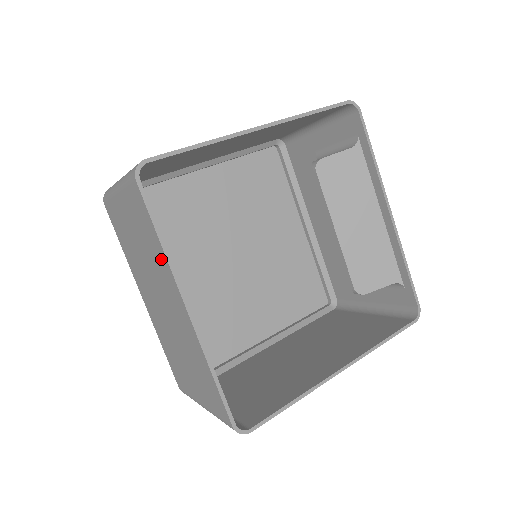
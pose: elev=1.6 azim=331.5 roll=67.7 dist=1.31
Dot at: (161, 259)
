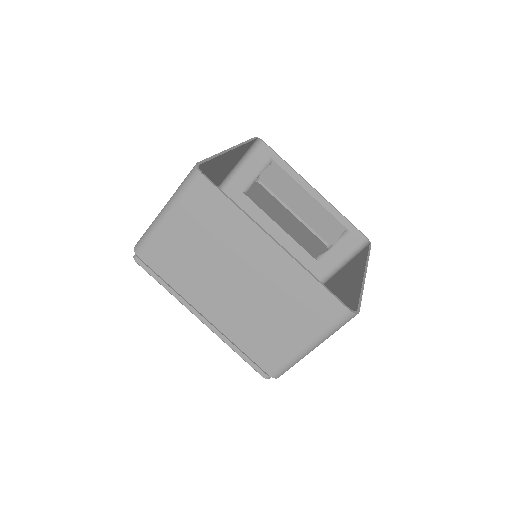
Dot at: (238, 223)
